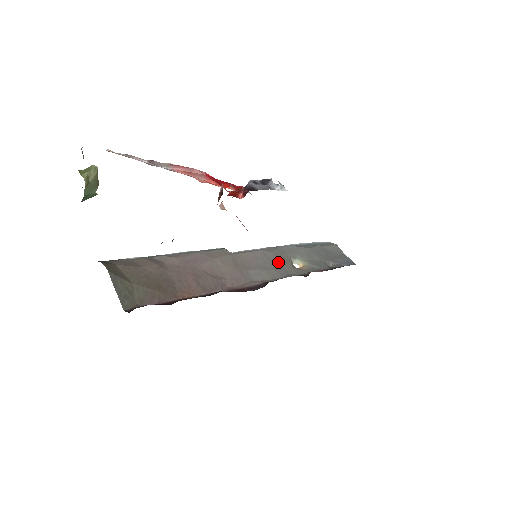
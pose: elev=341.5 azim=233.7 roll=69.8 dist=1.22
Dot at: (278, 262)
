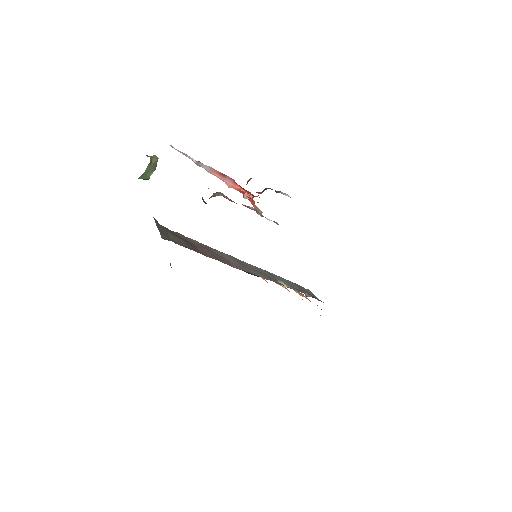
Dot at: (268, 276)
